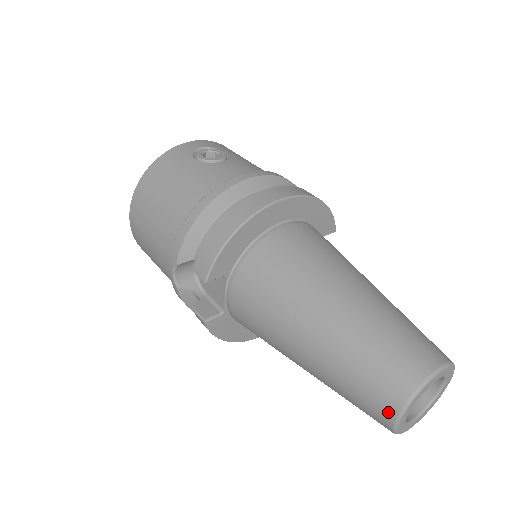
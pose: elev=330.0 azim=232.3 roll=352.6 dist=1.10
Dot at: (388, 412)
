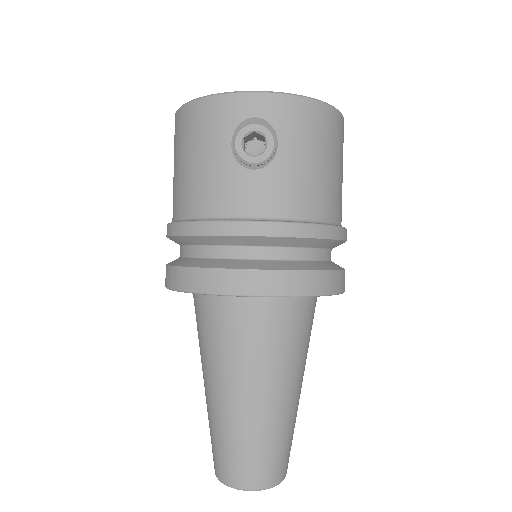
Dot at: occluded
